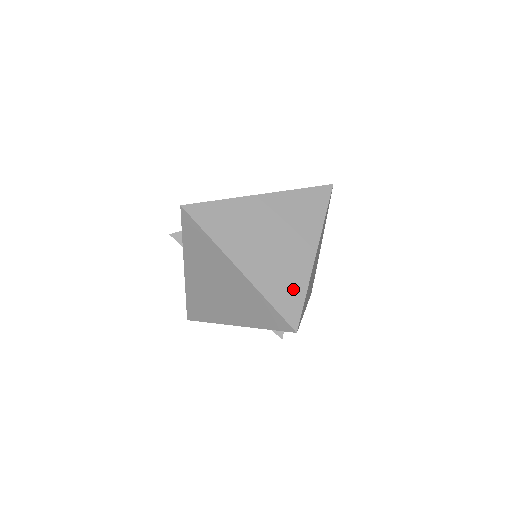
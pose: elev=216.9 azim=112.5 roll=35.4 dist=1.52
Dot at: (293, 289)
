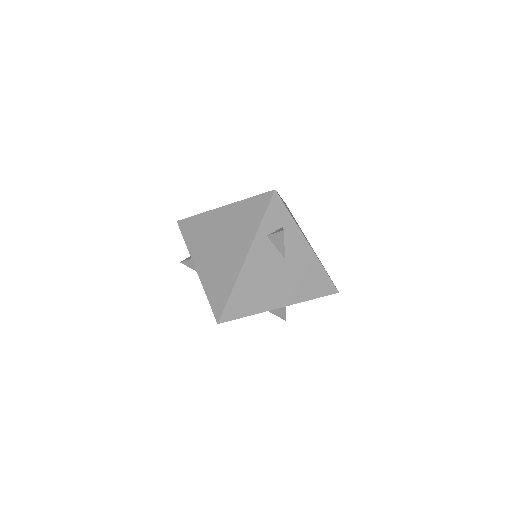
Dot at: occluded
